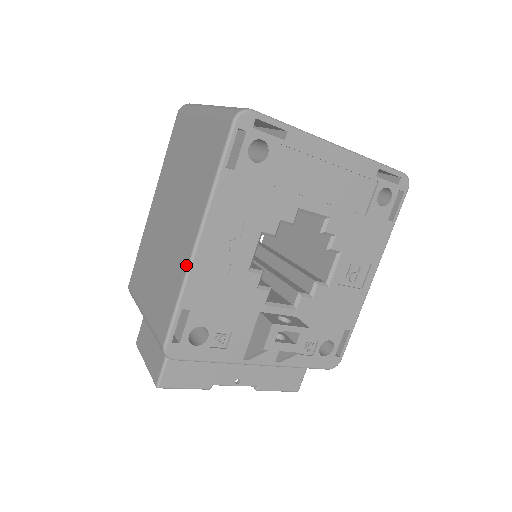
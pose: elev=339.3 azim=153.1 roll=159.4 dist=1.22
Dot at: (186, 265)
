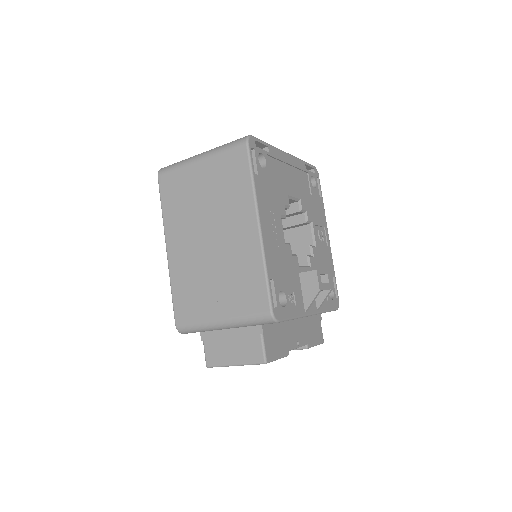
Dot at: (259, 248)
